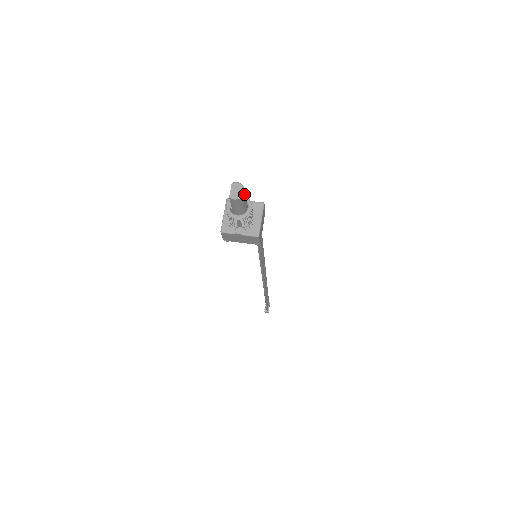
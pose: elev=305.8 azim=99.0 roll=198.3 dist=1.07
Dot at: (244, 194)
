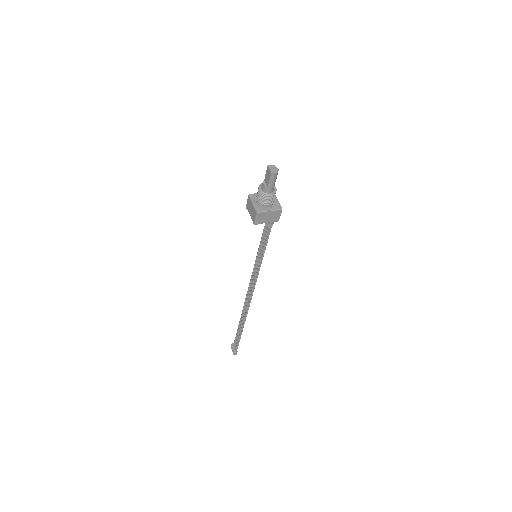
Dot at: (278, 170)
